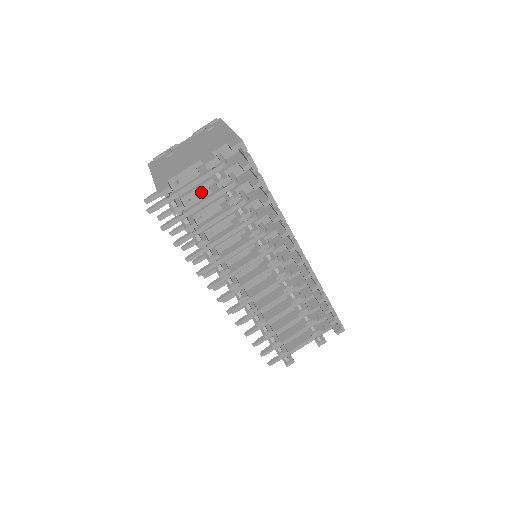
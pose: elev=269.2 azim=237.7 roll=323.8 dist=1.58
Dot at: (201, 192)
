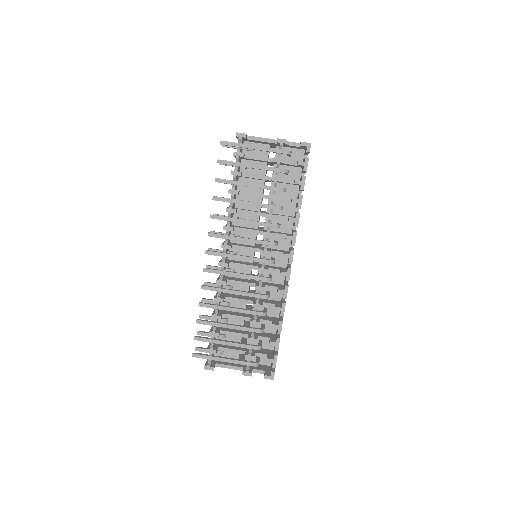
Dot at: (259, 170)
